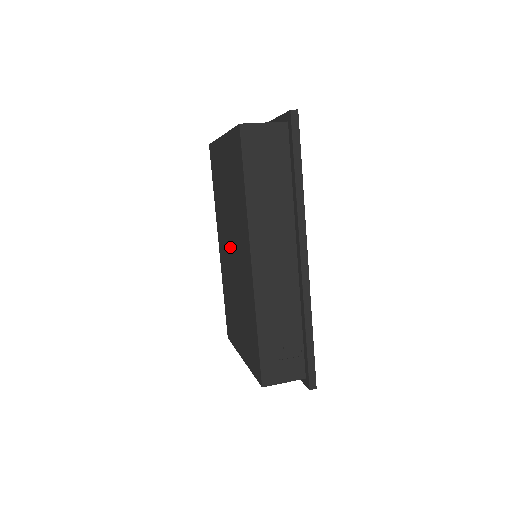
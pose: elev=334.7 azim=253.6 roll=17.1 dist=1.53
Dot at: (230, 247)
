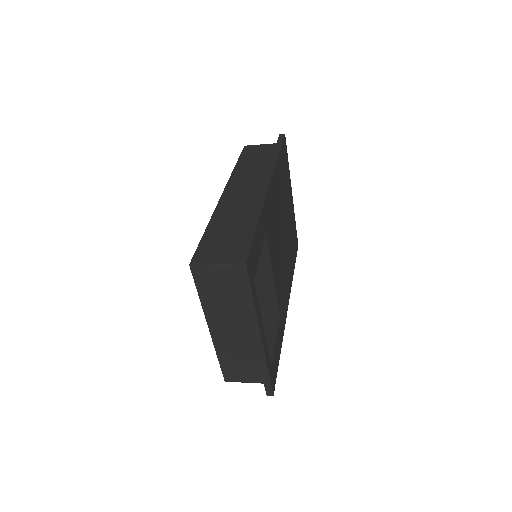
Dot at: occluded
